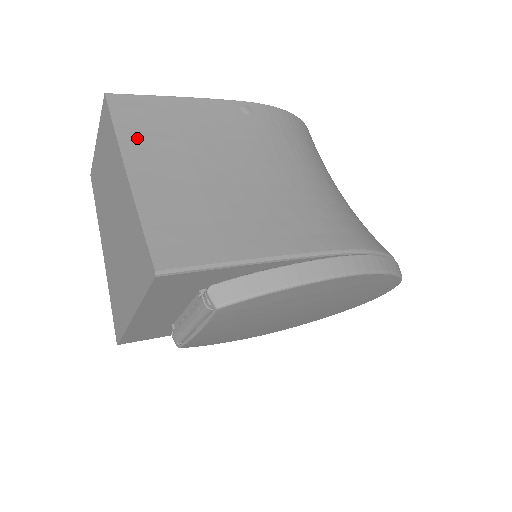
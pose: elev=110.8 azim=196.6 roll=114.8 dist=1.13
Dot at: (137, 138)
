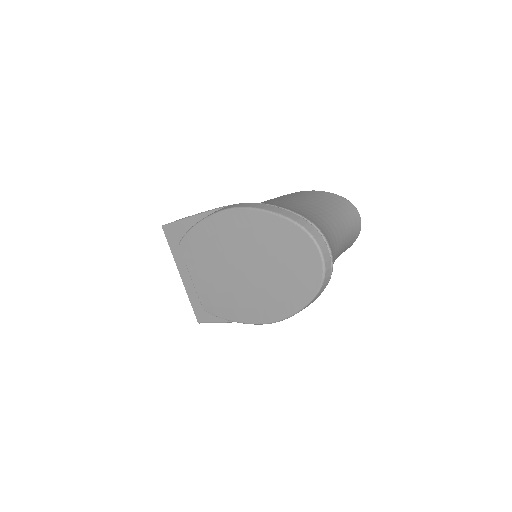
Dot at: occluded
